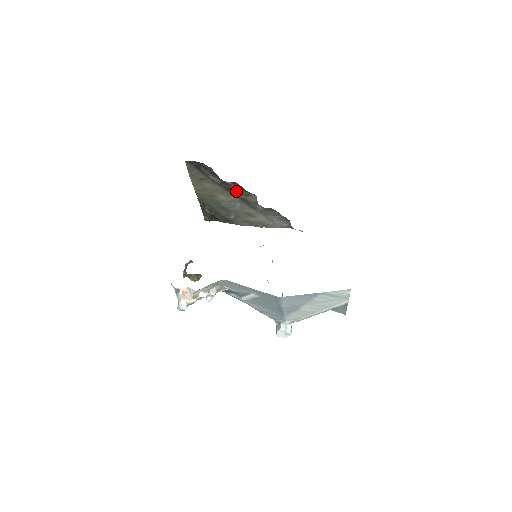
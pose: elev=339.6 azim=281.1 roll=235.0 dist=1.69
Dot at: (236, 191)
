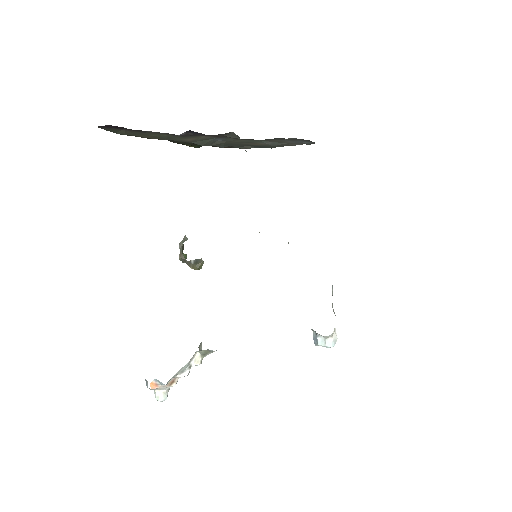
Dot at: (201, 135)
